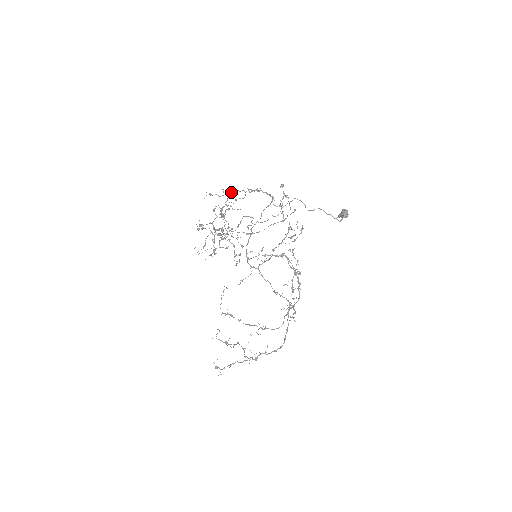
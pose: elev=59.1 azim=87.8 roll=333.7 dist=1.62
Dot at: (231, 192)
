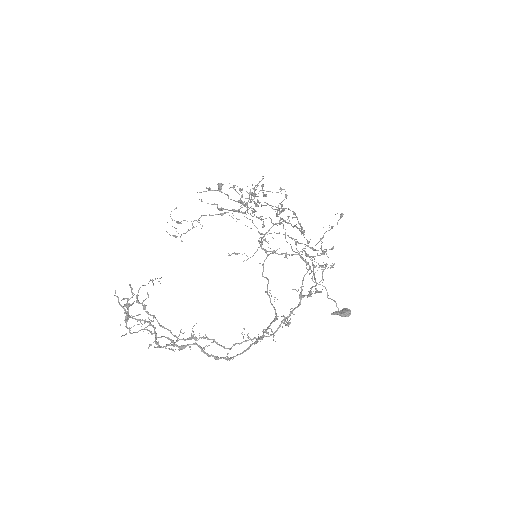
Dot at: occluded
